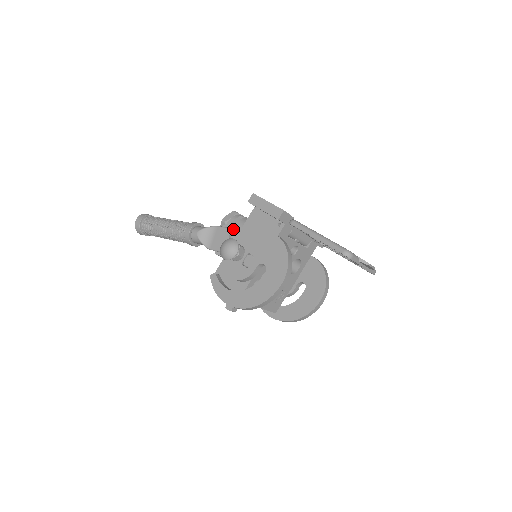
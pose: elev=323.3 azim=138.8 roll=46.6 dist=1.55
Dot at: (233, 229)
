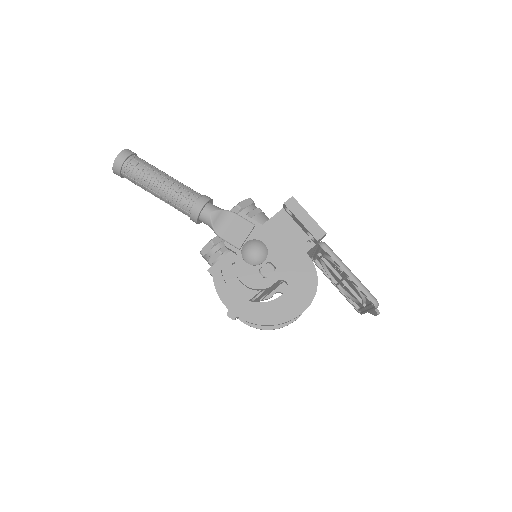
Dot at: (255, 225)
